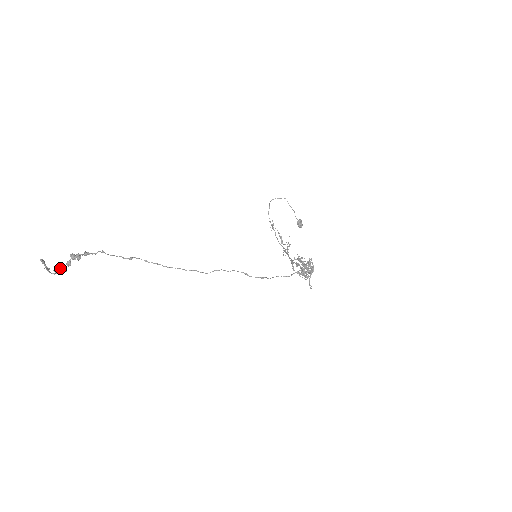
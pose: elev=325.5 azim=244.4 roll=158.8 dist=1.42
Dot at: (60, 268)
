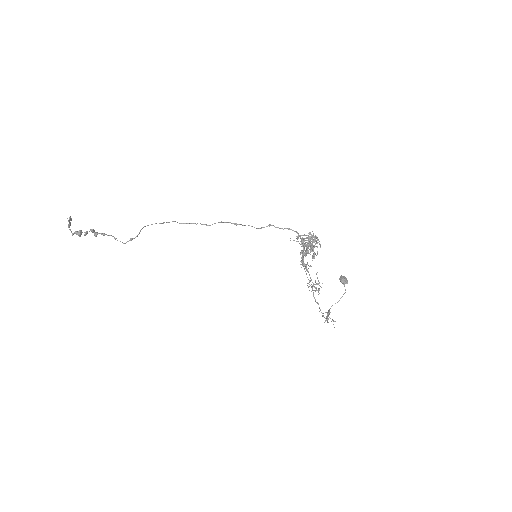
Dot at: (78, 232)
